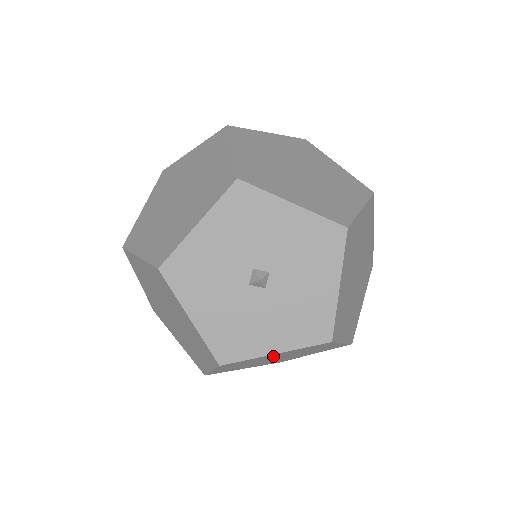
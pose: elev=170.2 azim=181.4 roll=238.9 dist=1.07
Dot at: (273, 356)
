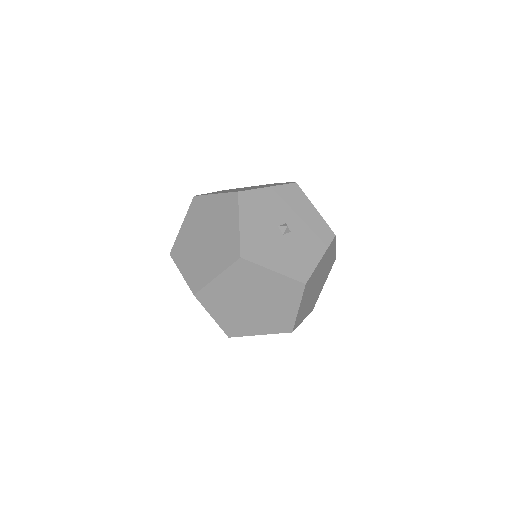
Dot at: (318, 270)
